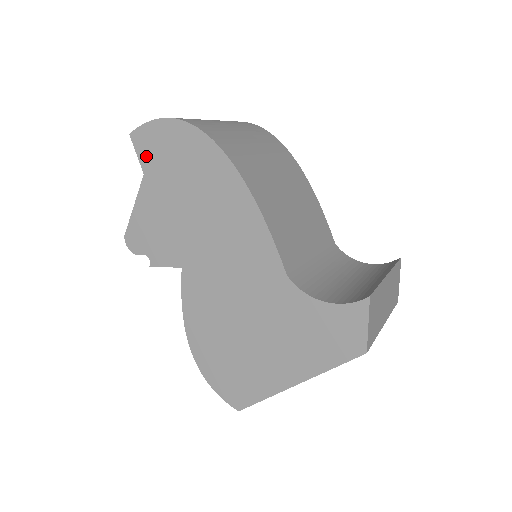
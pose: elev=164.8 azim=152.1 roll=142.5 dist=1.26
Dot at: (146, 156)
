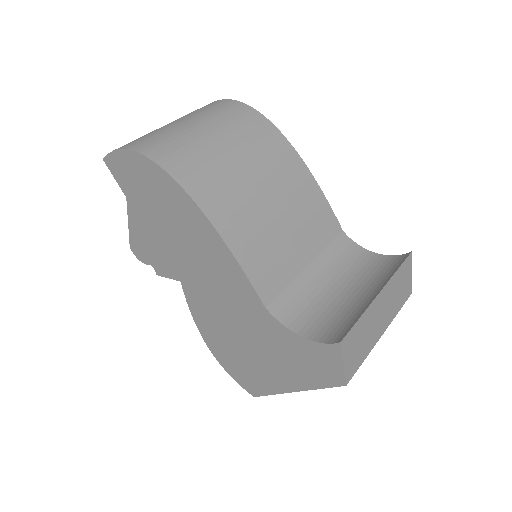
Dot at: (123, 182)
